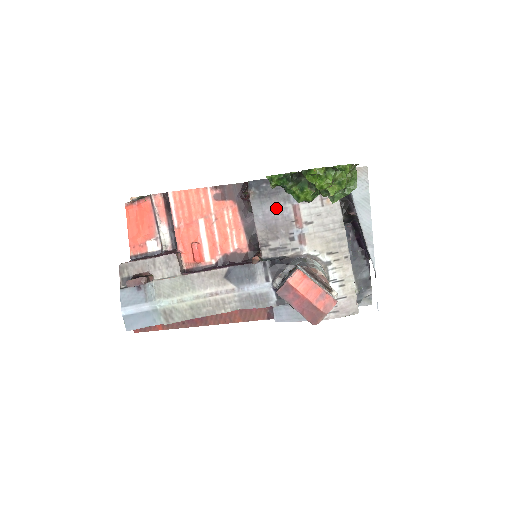
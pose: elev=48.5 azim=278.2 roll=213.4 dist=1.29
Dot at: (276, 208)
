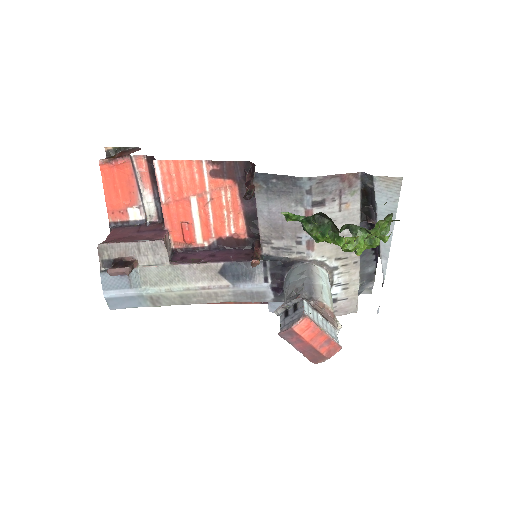
Dot at: (285, 208)
